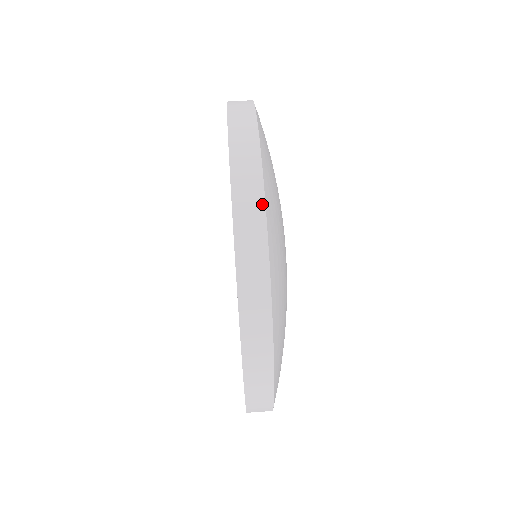
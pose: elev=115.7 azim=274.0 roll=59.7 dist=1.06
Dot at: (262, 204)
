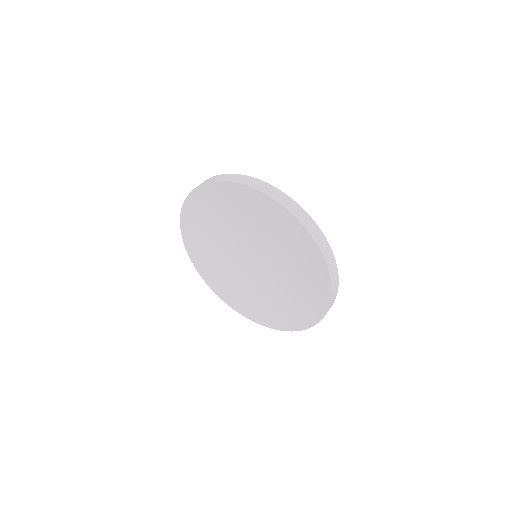
Dot at: (312, 220)
